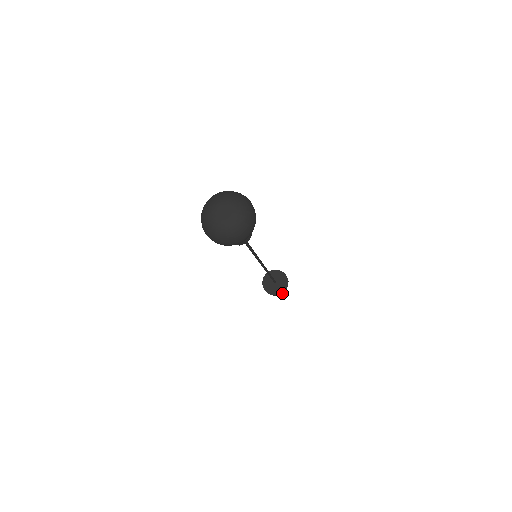
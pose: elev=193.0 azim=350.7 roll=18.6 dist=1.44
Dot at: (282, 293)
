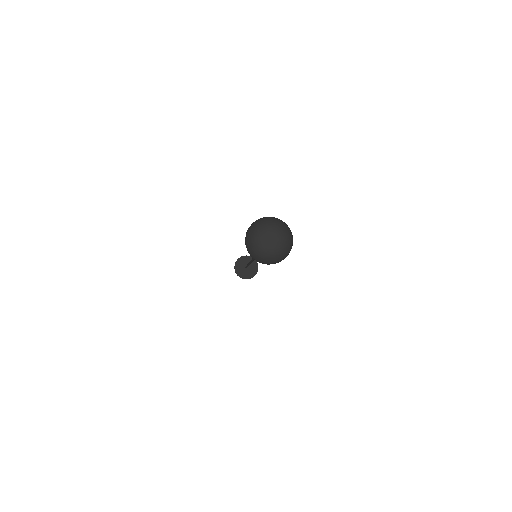
Dot at: (242, 278)
